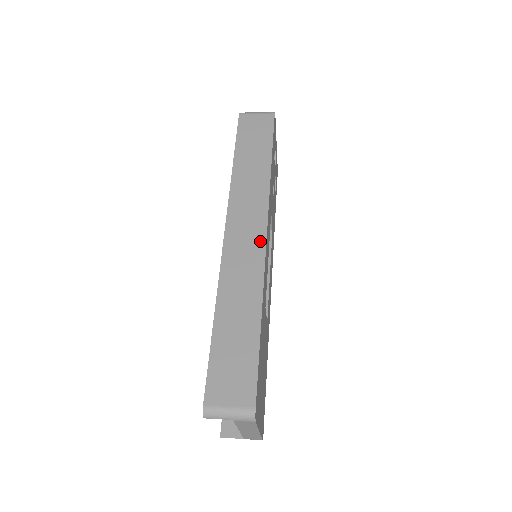
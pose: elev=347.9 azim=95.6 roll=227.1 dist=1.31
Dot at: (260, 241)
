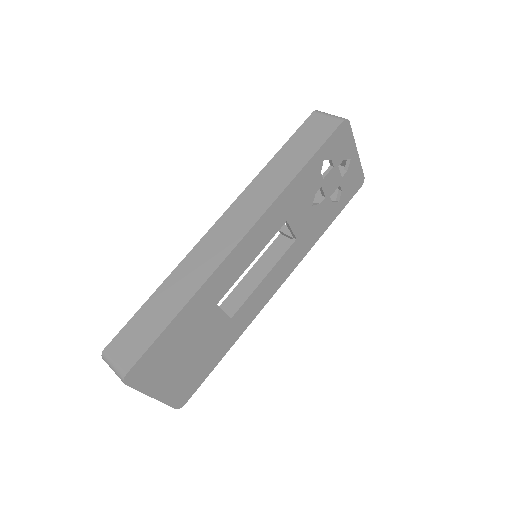
Dot at: (232, 243)
